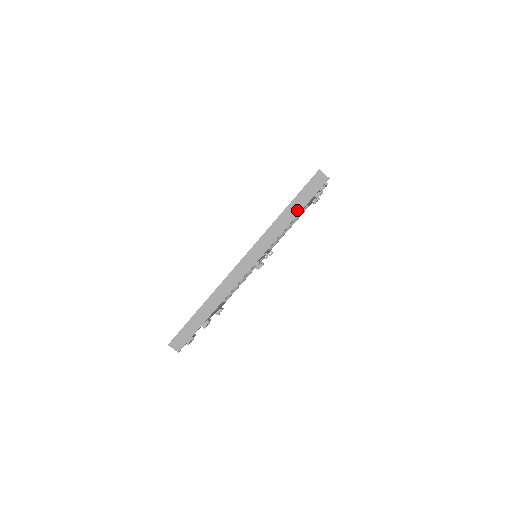
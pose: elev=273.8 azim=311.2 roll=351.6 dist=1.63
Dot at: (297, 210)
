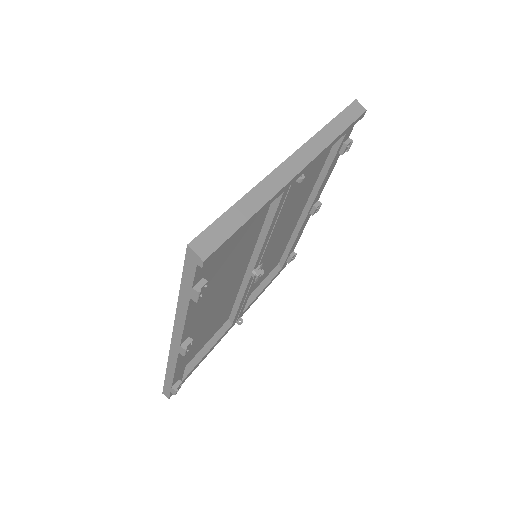
Dot at: (342, 127)
